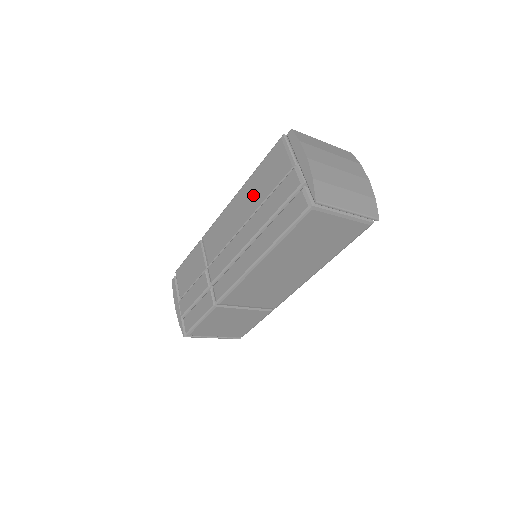
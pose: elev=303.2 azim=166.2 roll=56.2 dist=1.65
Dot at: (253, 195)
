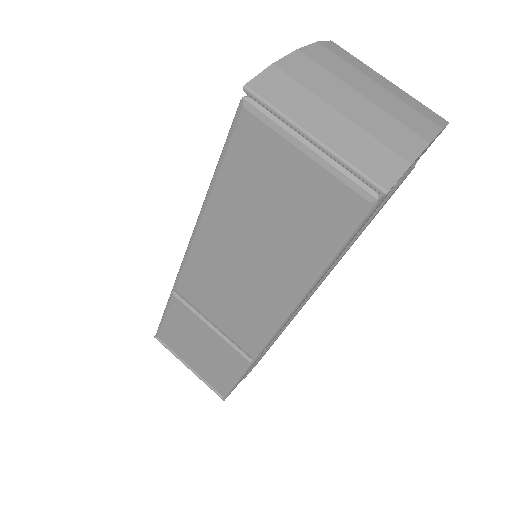
Dot at: occluded
